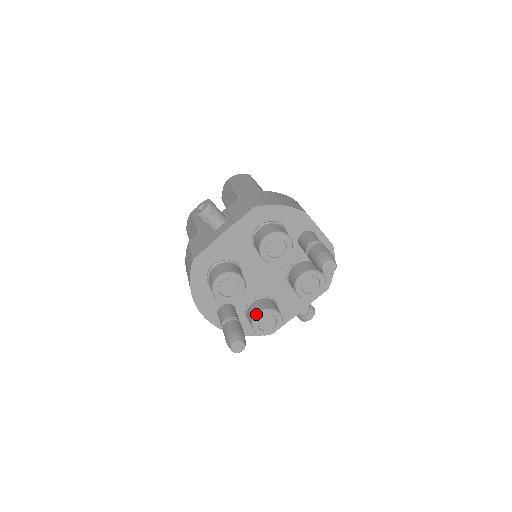
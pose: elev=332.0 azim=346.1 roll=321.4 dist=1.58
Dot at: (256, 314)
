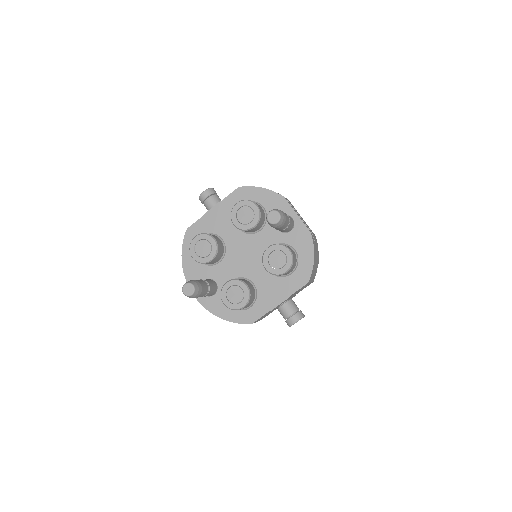
Dot at: occluded
